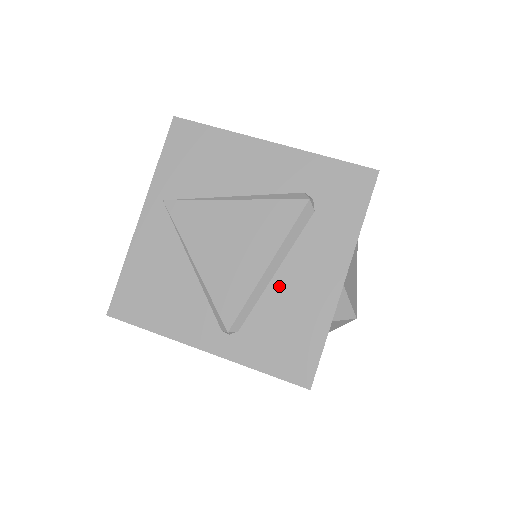
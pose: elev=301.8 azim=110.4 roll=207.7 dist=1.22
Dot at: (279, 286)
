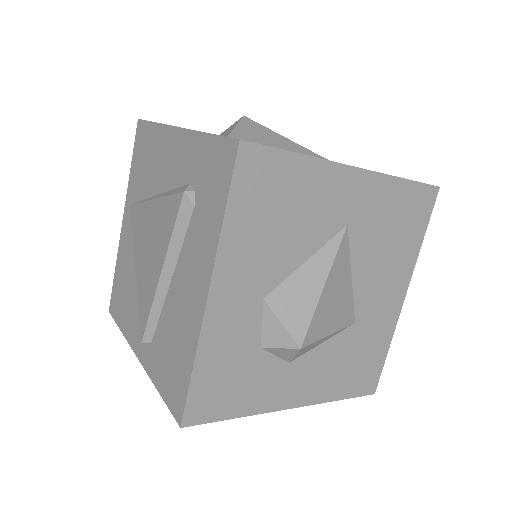
Dot at: (171, 297)
